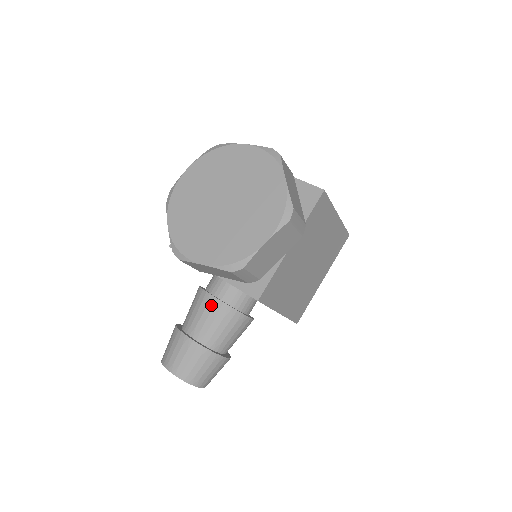
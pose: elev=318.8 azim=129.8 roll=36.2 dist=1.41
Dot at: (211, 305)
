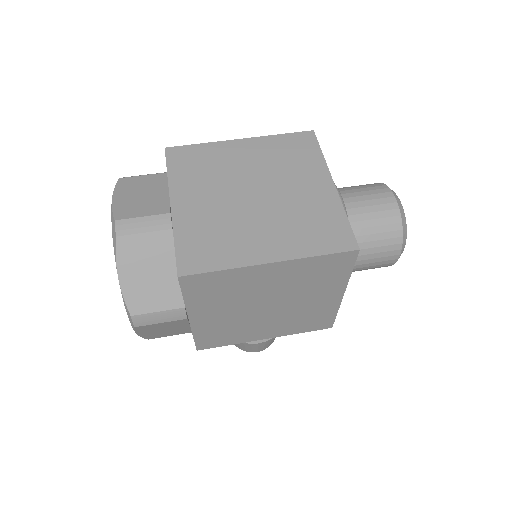
Dot at: occluded
